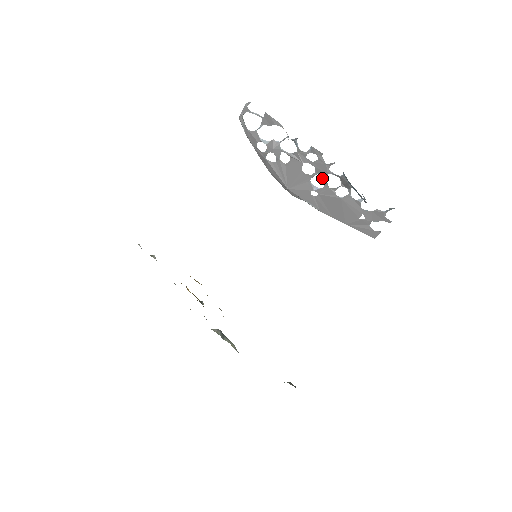
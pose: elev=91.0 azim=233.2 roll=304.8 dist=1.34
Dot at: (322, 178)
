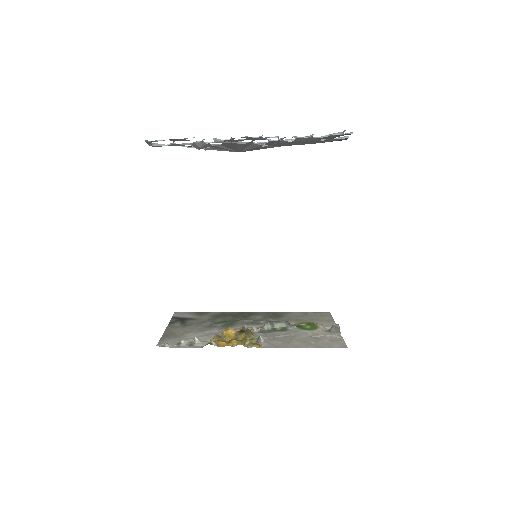
Dot at: occluded
